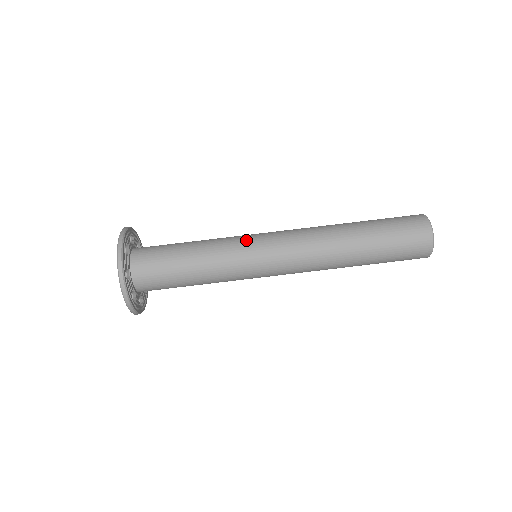
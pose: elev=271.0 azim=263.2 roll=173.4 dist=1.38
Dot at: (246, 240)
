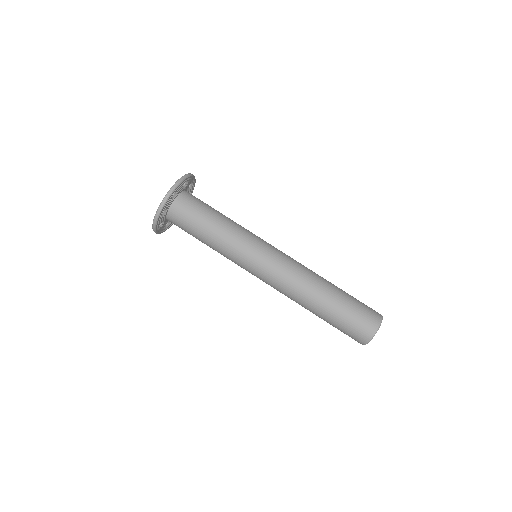
Dot at: (254, 246)
